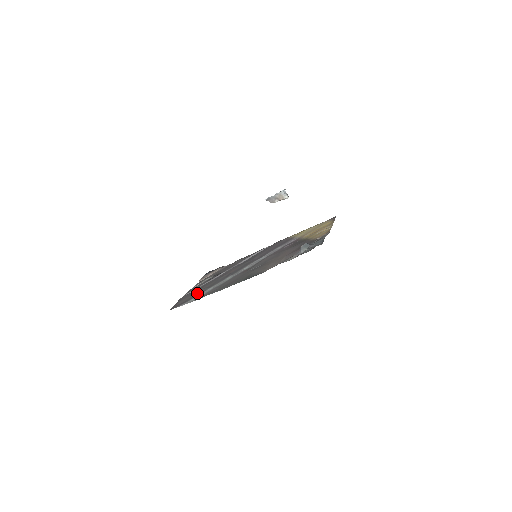
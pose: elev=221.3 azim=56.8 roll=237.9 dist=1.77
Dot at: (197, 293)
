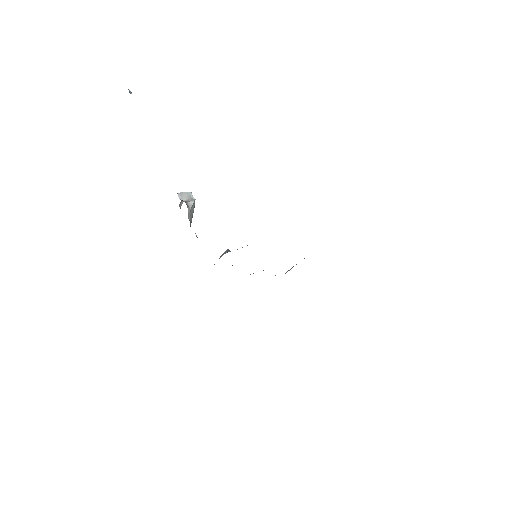
Dot at: occluded
